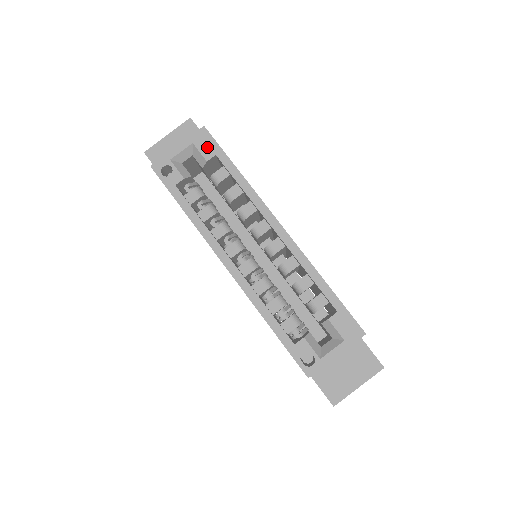
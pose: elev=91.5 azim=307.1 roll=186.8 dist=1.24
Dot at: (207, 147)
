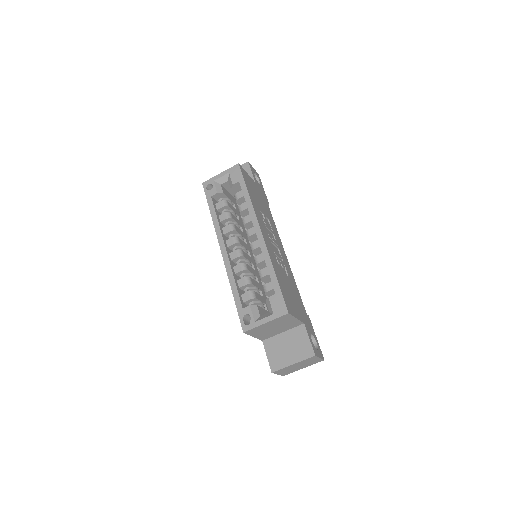
Dot at: (236, 176)
